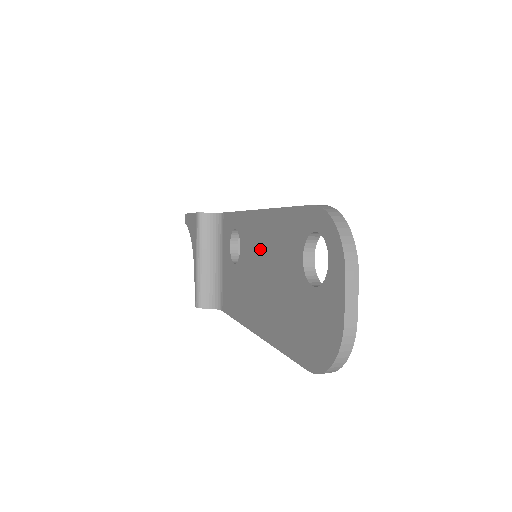
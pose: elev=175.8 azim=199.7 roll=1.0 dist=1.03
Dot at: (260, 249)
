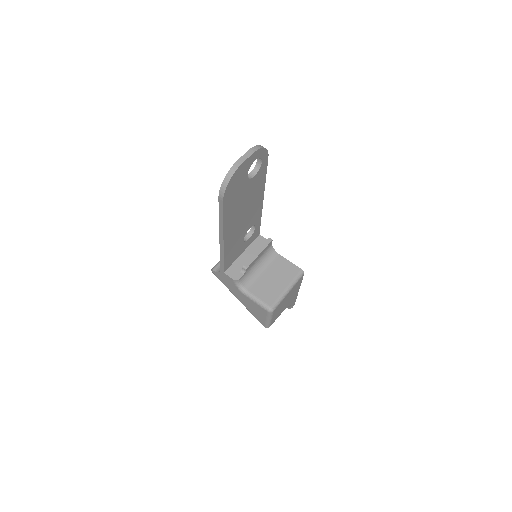
Dot at: occluded
